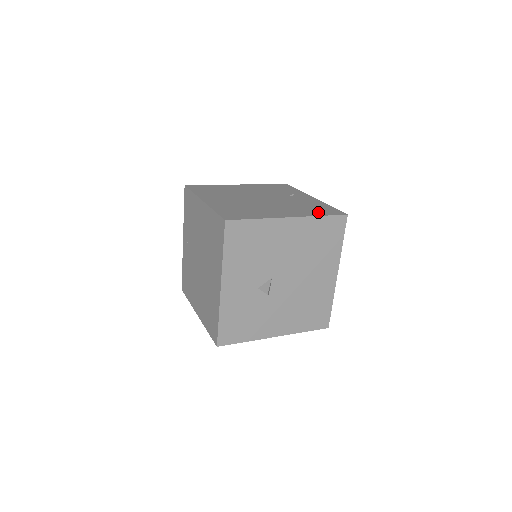
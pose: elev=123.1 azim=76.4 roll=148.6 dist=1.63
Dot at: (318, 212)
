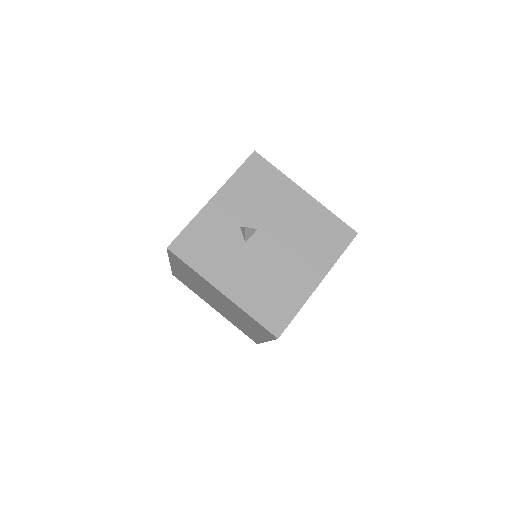
Dot at: occluded
